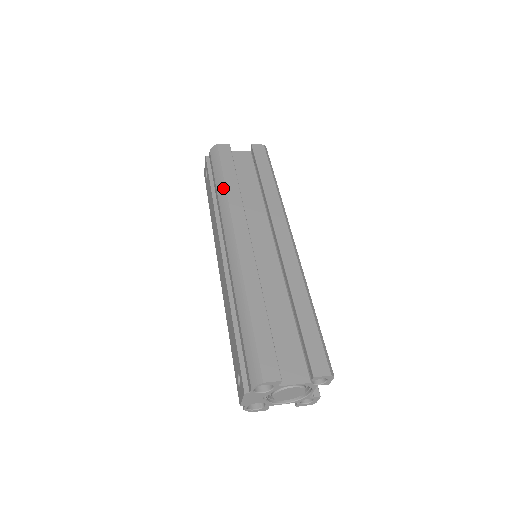
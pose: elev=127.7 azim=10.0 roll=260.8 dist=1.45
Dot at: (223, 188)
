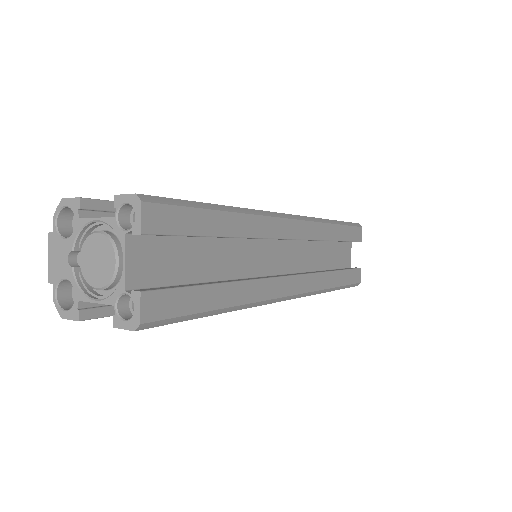
Dot at: occluded
